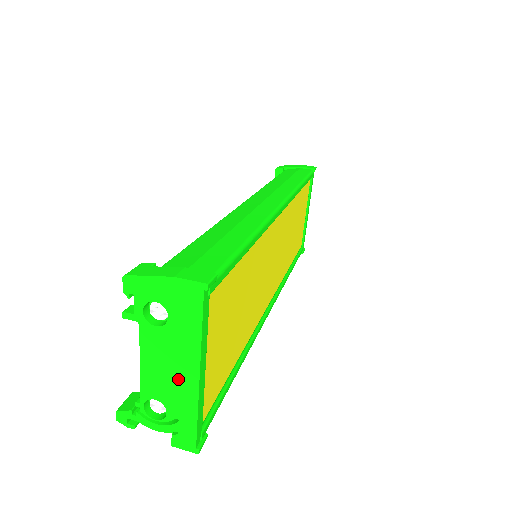
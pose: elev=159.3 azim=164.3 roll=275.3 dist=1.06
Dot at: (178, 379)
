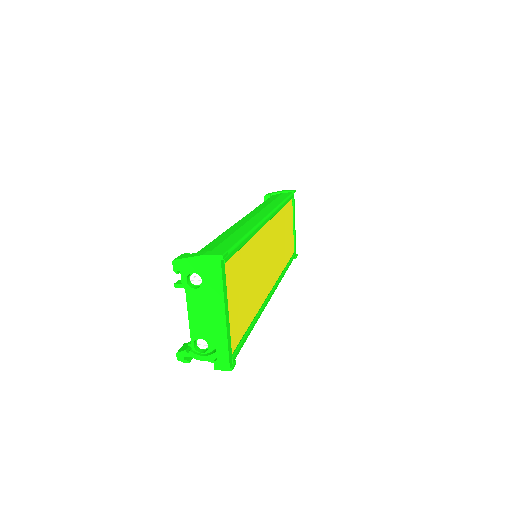
Dot at: (213, 321)
